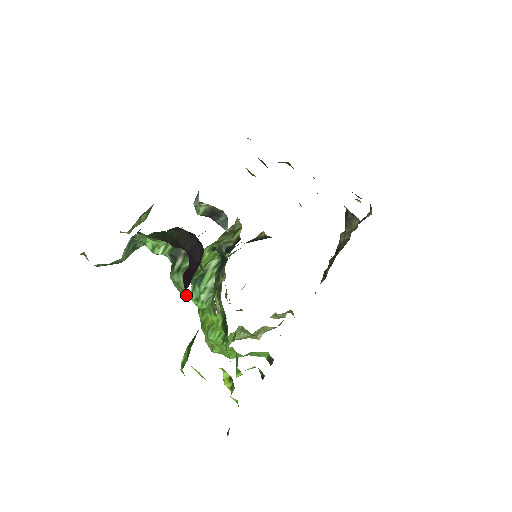
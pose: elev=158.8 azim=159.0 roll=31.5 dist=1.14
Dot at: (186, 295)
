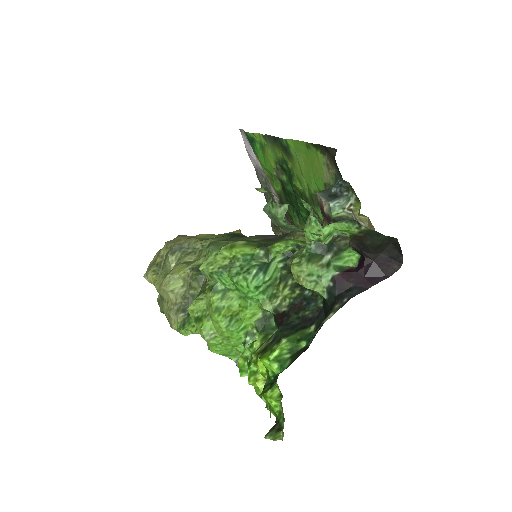
Dot at: (317, 291)
